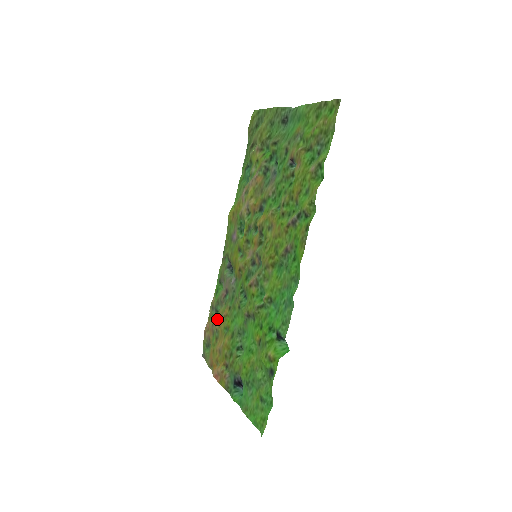
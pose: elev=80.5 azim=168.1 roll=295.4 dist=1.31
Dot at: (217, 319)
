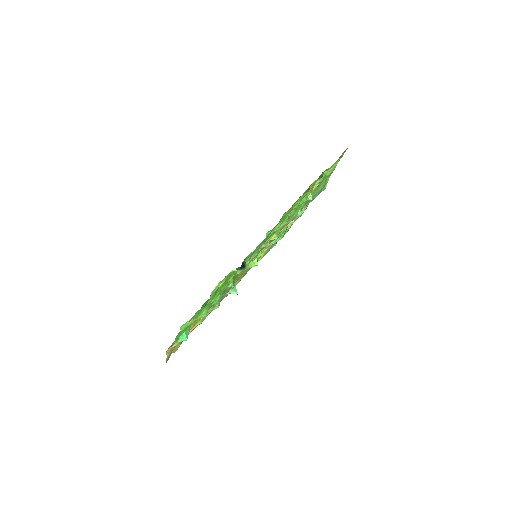
Dot at: occluded
